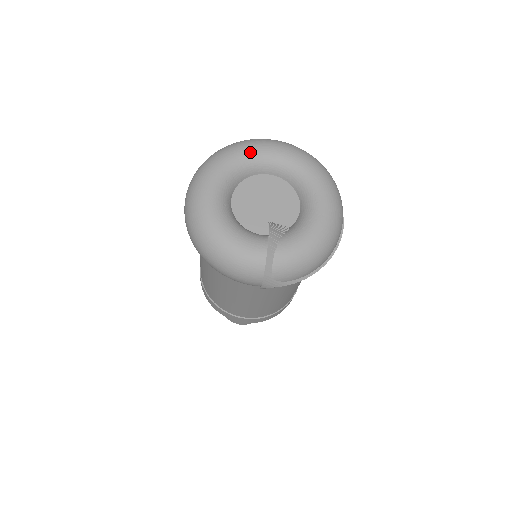
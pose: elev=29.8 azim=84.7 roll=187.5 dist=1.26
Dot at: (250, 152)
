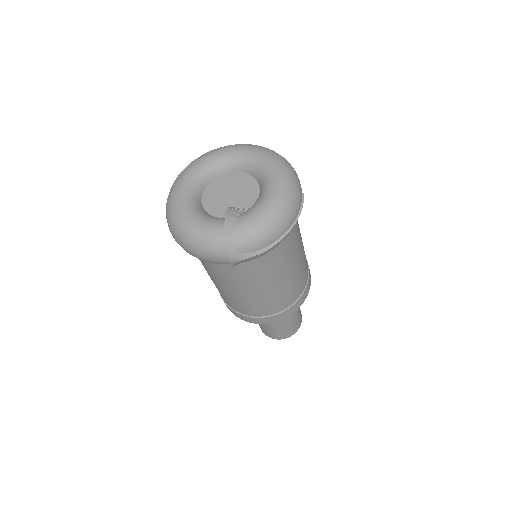
Dot at: (213, 156)
